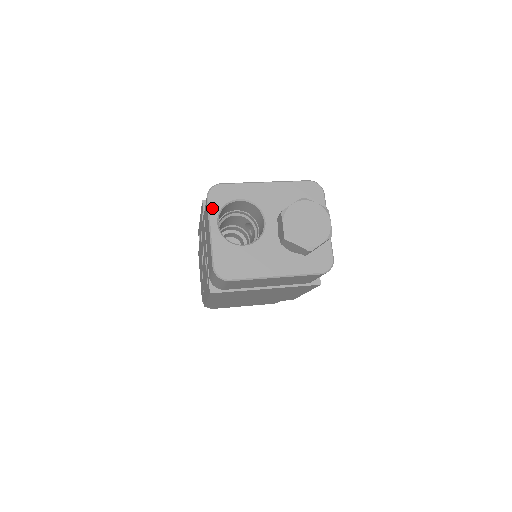
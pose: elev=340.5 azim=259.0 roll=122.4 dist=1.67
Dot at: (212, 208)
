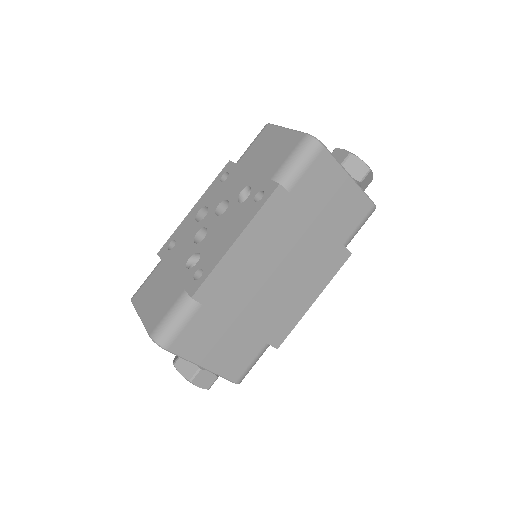
Dot at: occluded
